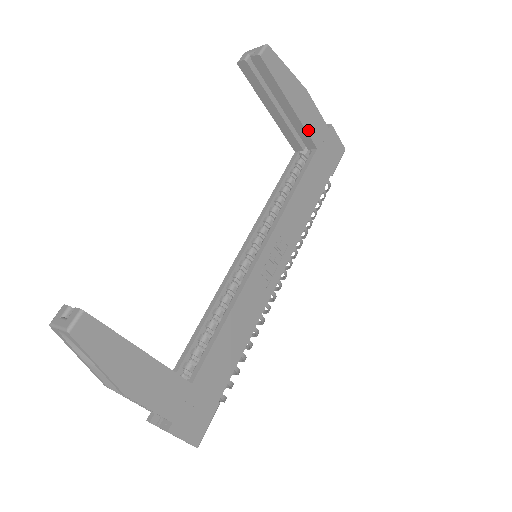
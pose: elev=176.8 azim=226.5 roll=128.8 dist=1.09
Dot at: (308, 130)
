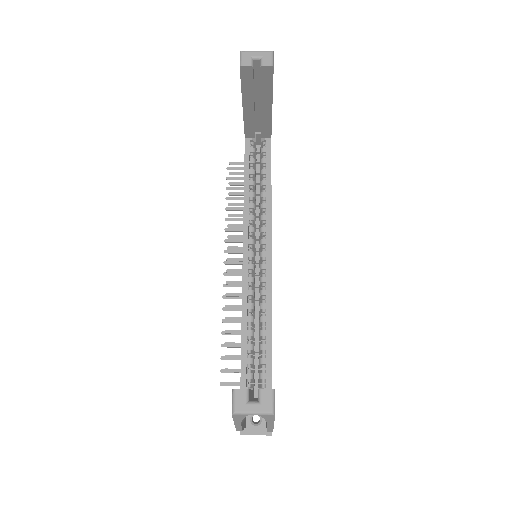
Dot at: (271, 124)
